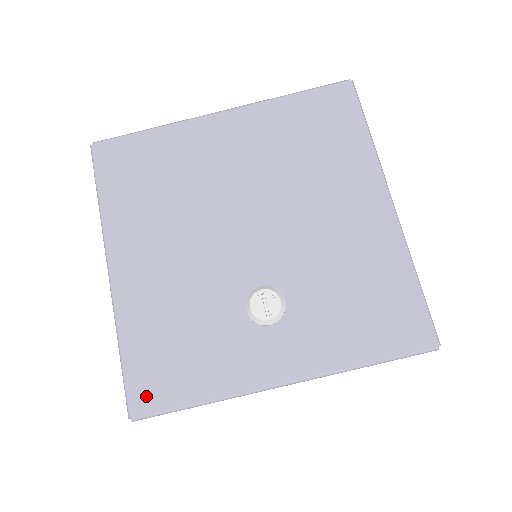
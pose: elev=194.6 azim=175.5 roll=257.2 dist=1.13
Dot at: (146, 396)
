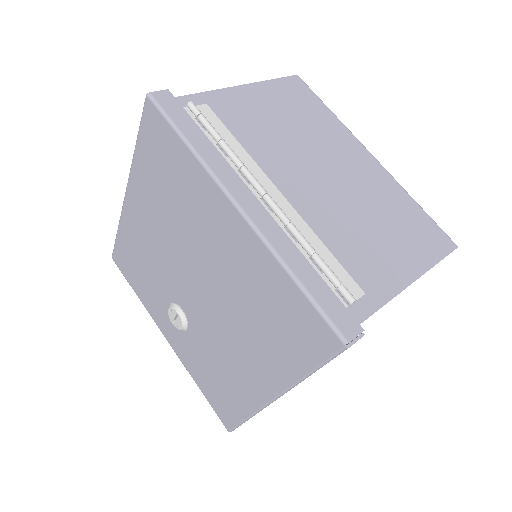
Dot at: (119, 261)
